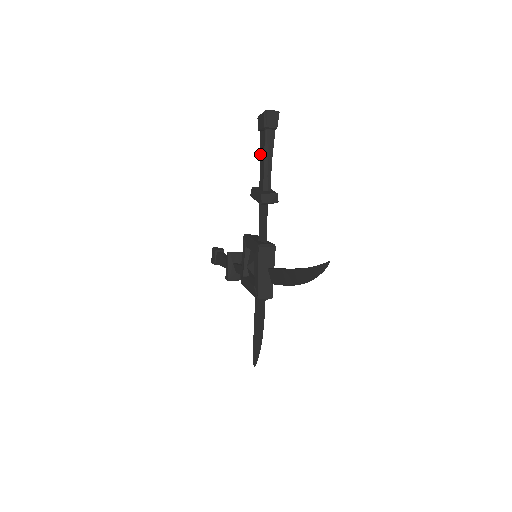
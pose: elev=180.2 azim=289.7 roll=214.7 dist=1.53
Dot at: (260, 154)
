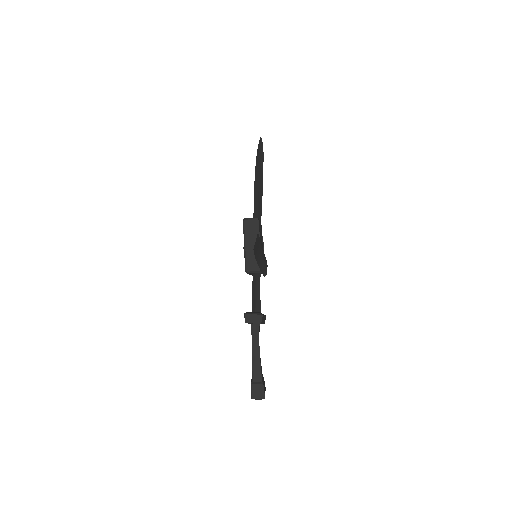
Dot at: occluded
